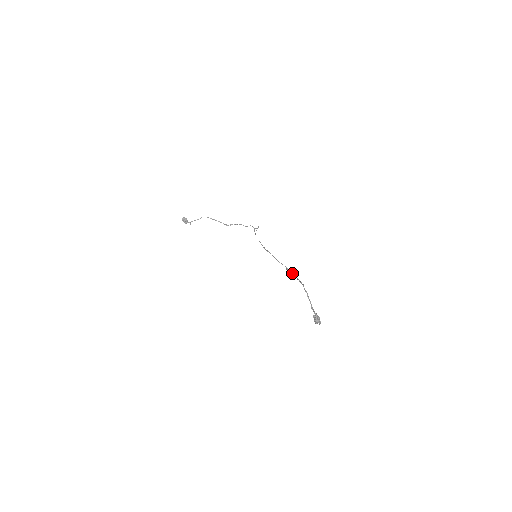
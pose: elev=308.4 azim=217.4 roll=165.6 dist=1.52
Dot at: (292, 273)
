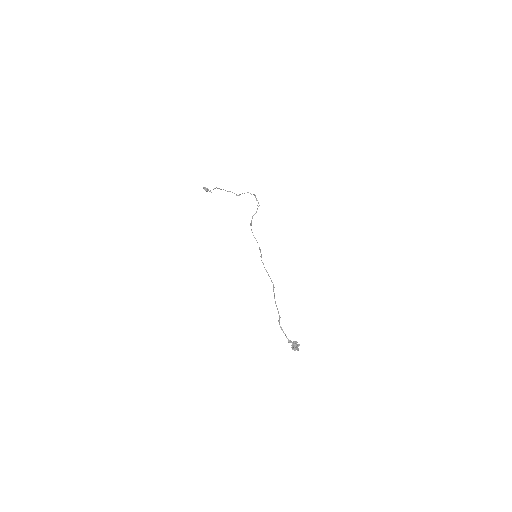
Dot at: occluded
